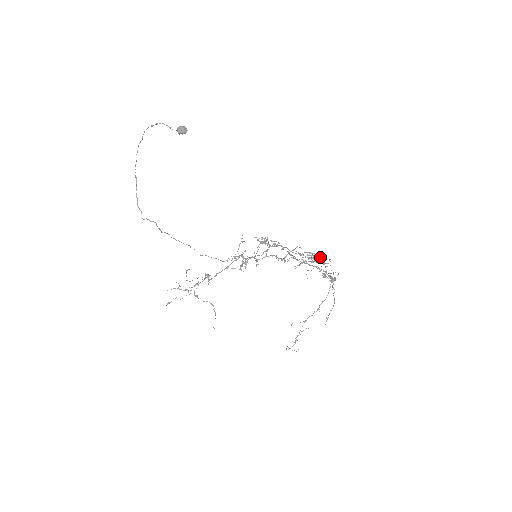
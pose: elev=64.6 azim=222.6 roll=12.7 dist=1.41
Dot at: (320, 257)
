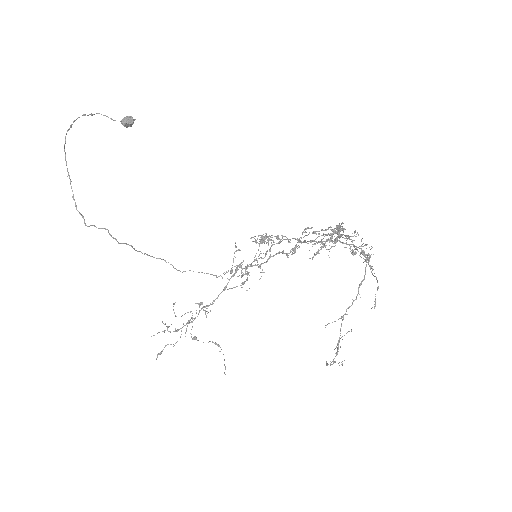
Dot at: occluded
